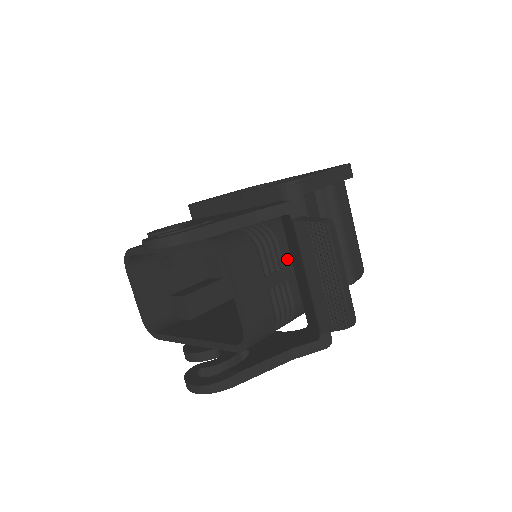
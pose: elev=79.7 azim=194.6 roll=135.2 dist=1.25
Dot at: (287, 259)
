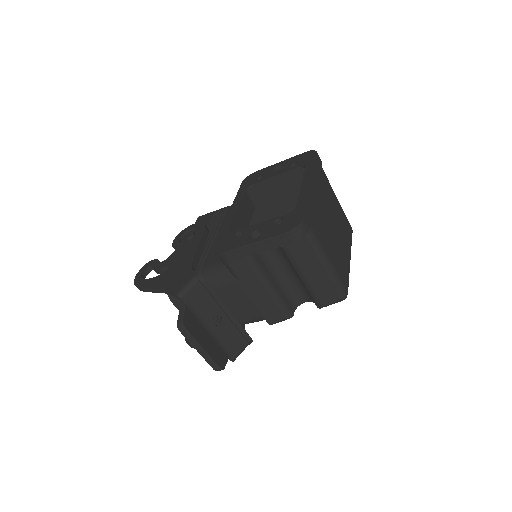
Dot at: occluded
